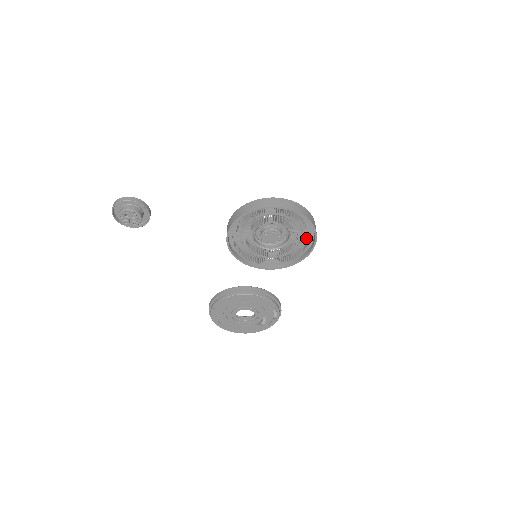
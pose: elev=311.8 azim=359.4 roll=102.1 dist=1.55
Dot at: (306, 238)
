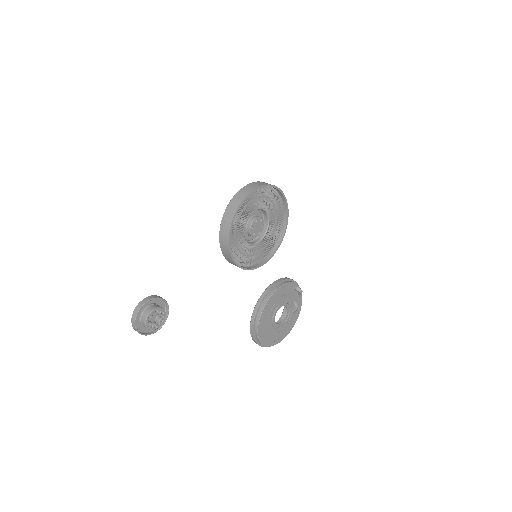
Dot at: occluded
